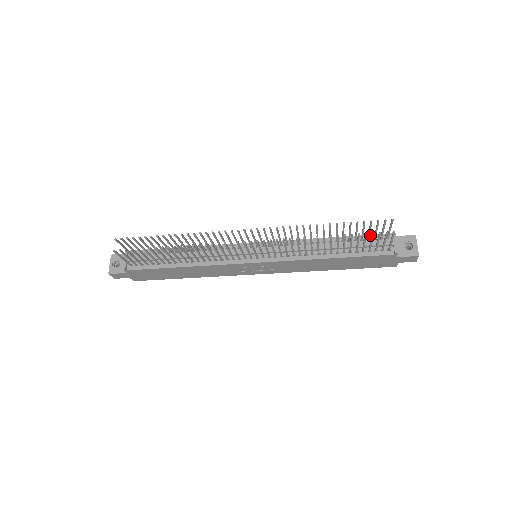
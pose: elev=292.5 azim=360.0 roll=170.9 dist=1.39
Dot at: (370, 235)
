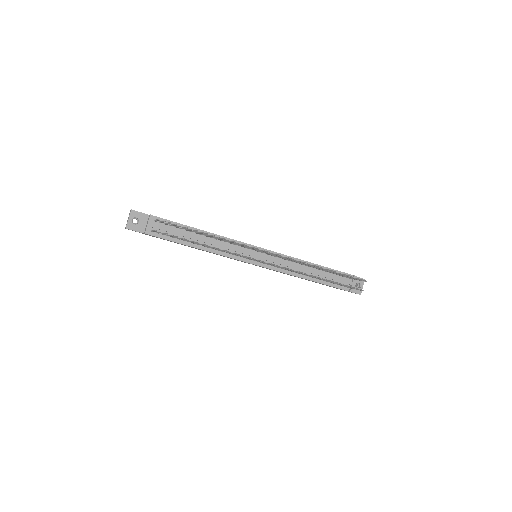
Dot at: (340, 271)
